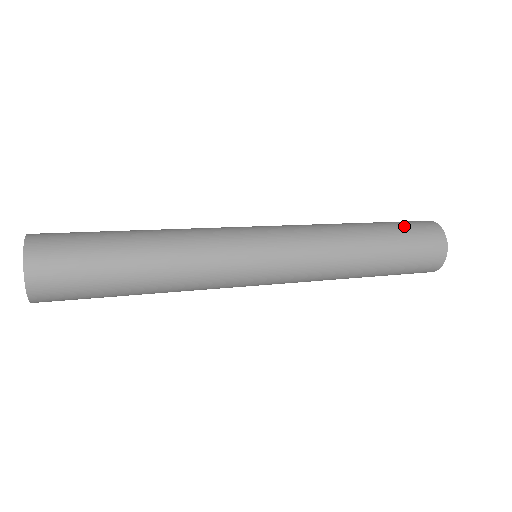
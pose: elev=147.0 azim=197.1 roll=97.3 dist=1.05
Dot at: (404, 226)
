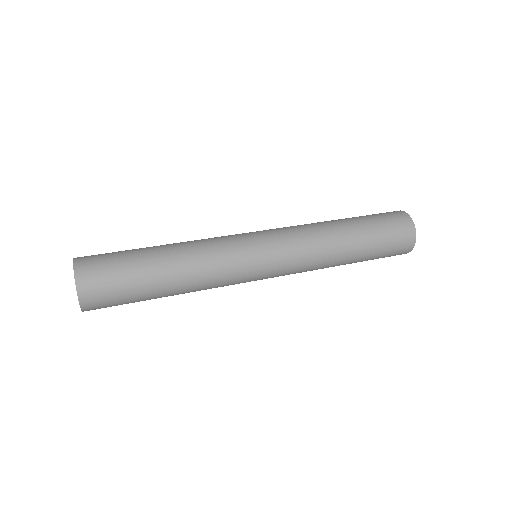
Dot at: (376, 217)
